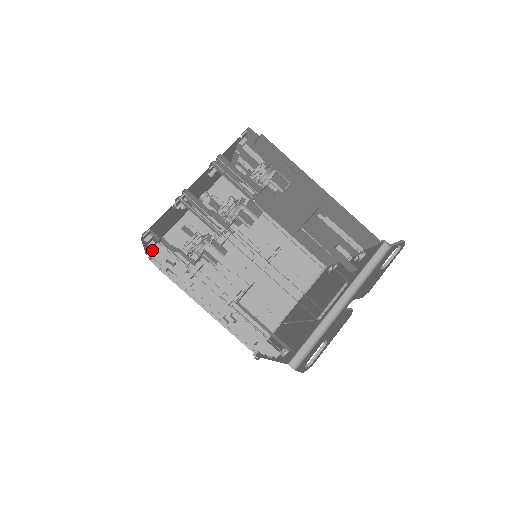
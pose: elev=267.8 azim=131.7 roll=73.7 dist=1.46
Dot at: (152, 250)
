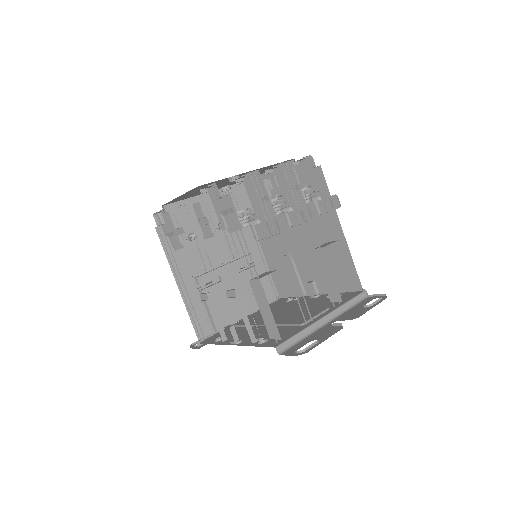
Dot at: (187, 204)
